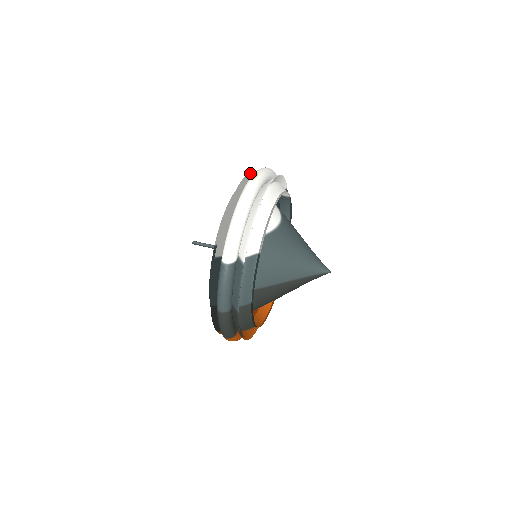
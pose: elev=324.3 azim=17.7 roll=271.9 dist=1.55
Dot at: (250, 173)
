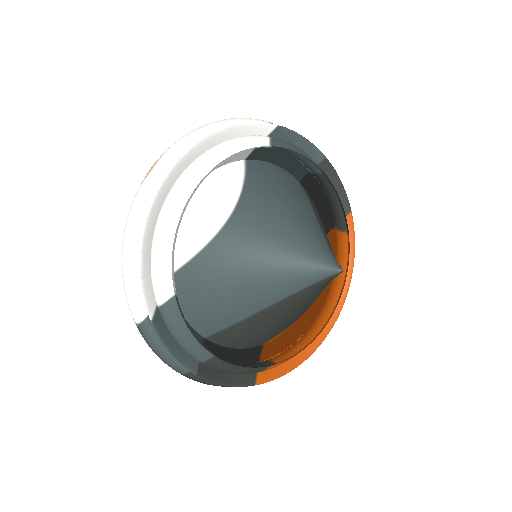
Dot at: occluded
